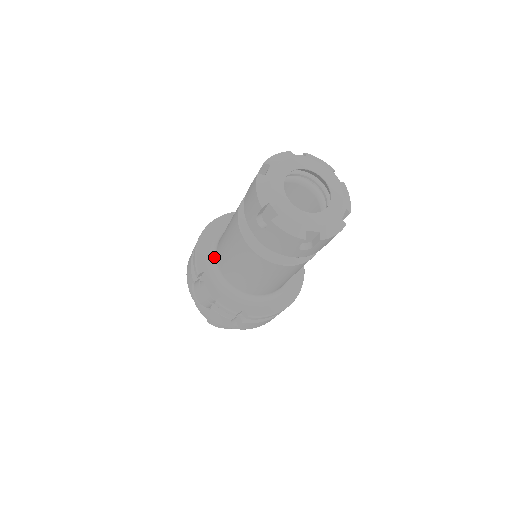
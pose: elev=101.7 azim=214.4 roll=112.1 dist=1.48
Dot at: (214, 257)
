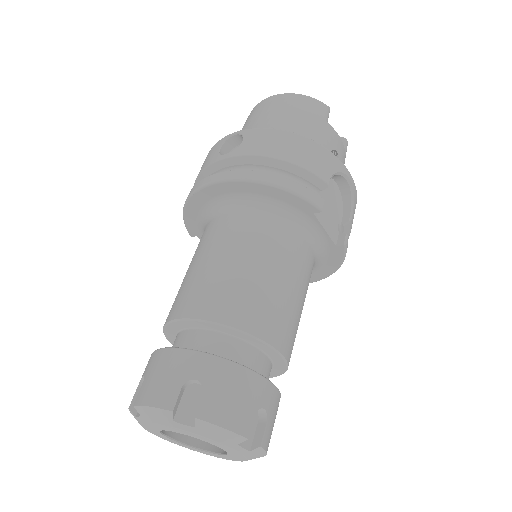
Dot at: occluded
